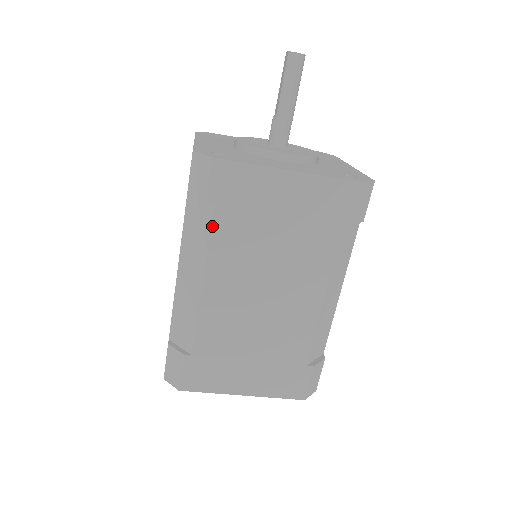
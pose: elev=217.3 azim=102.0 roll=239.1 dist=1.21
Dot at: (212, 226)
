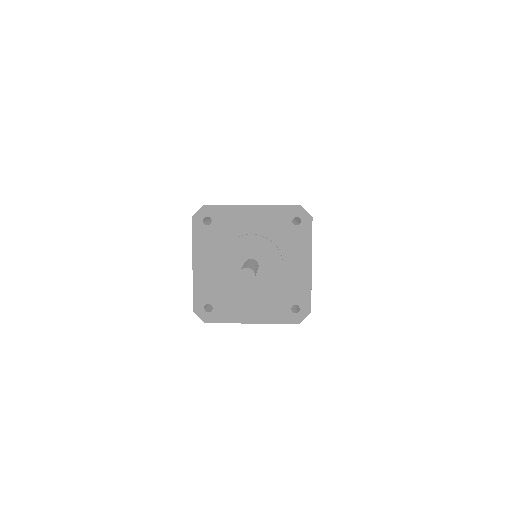
Dot at: occluded
